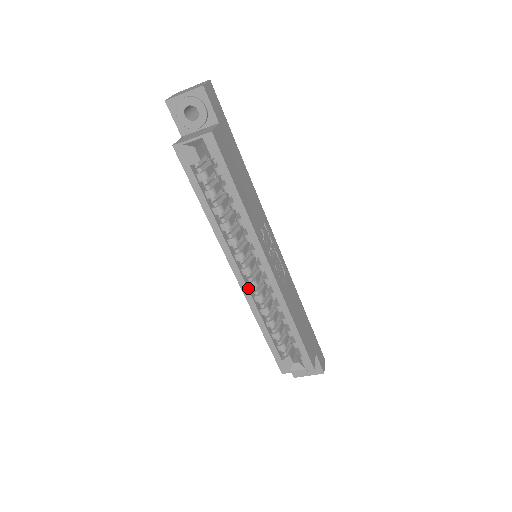
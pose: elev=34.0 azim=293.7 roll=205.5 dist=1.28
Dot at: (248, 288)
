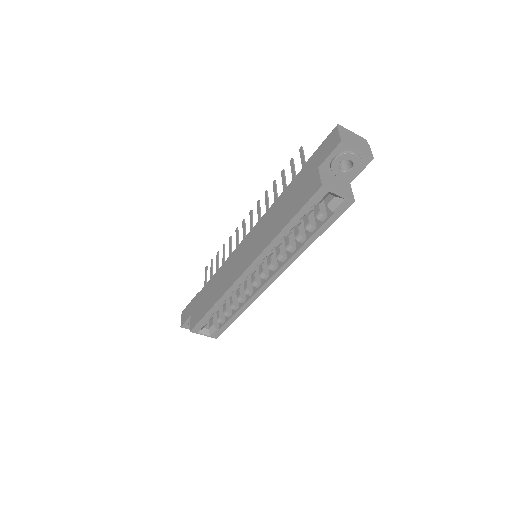
Dot at: (241, 282)
